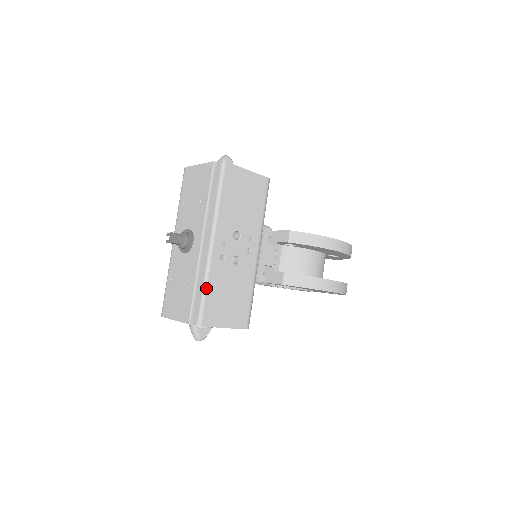
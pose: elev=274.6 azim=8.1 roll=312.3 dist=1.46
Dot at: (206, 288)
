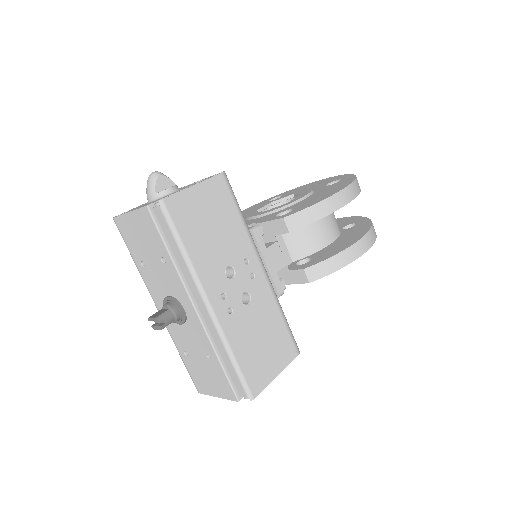
Dot at: (234, 358)
